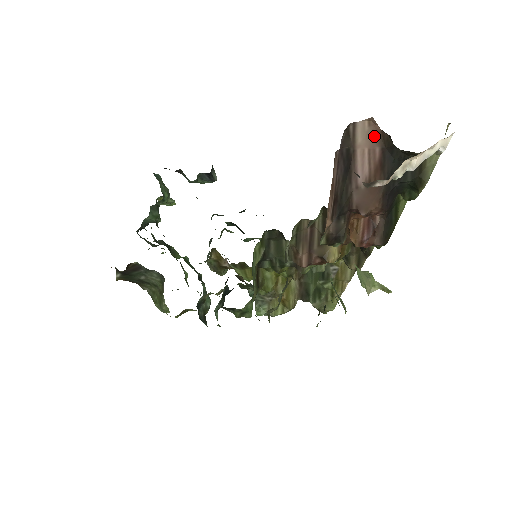
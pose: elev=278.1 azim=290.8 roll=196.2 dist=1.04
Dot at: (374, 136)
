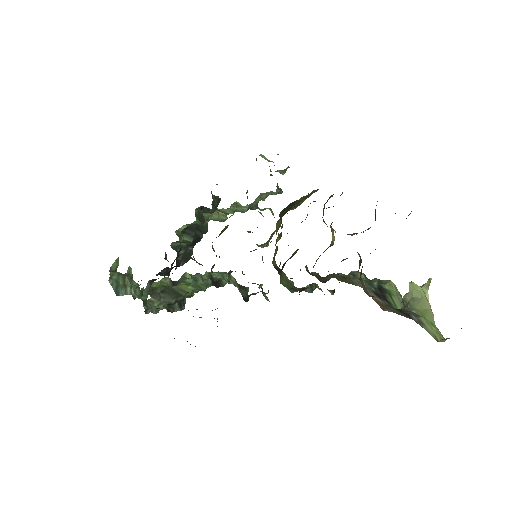
Dot at: occluded
